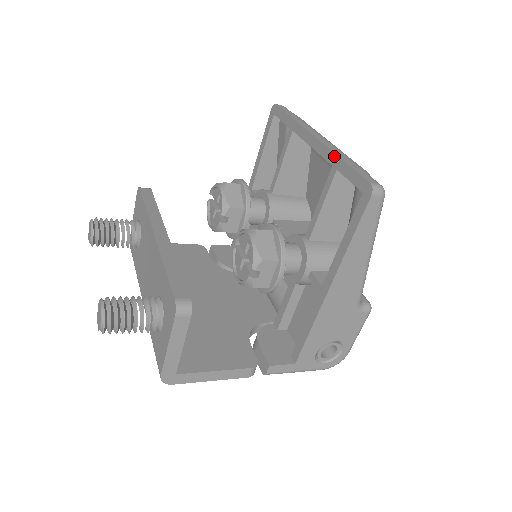
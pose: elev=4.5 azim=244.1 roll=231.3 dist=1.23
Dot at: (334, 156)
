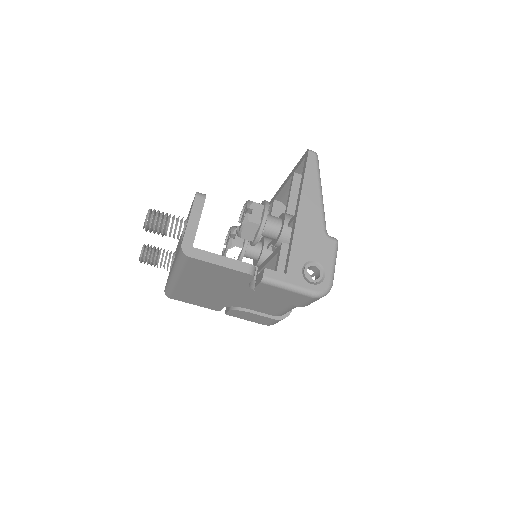
Dot at: (292, 171)
